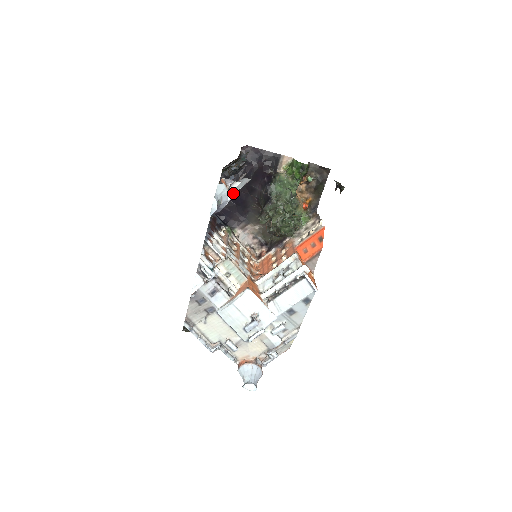
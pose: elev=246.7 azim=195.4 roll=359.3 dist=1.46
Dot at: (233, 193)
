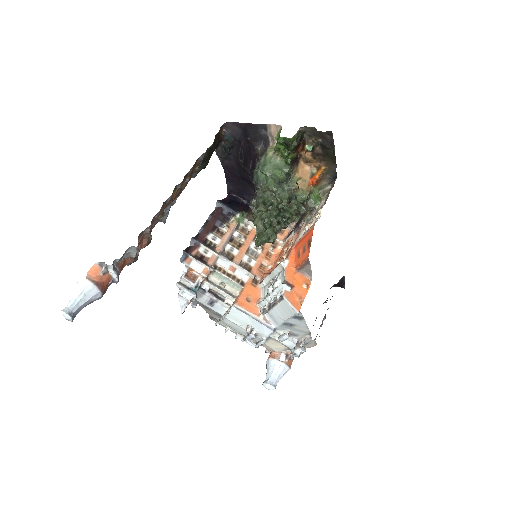
Dot at: (134, 257)
